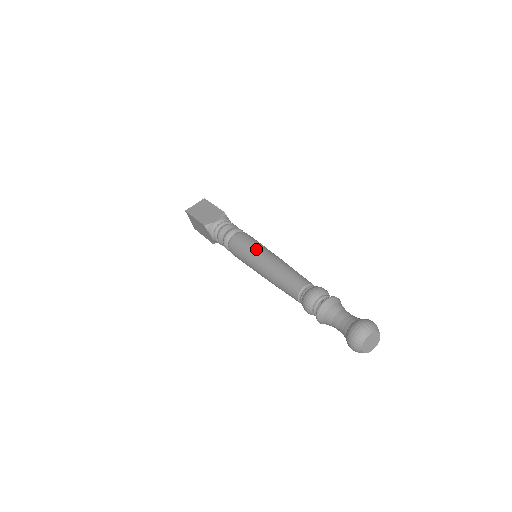
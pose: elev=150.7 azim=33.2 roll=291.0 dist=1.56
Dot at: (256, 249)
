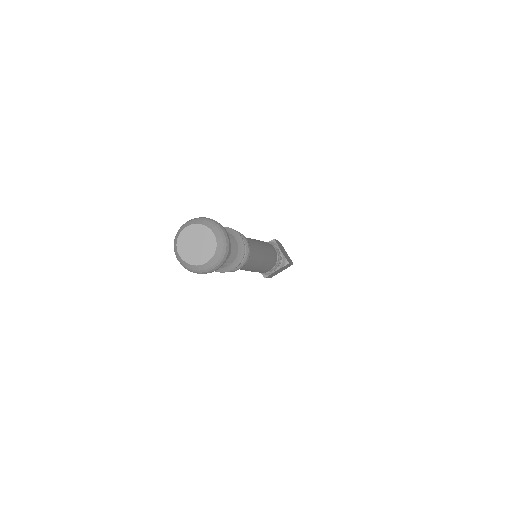
Dot at: occluded
